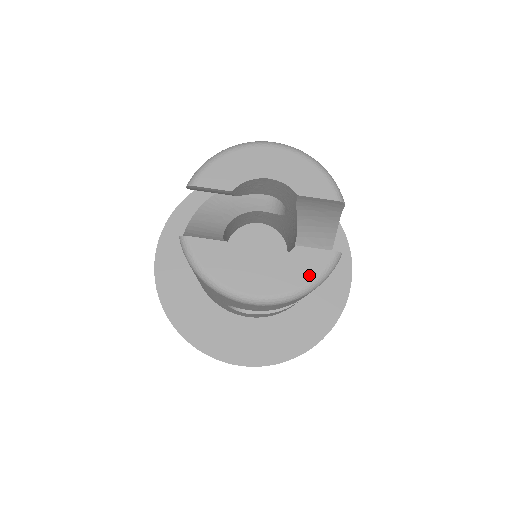
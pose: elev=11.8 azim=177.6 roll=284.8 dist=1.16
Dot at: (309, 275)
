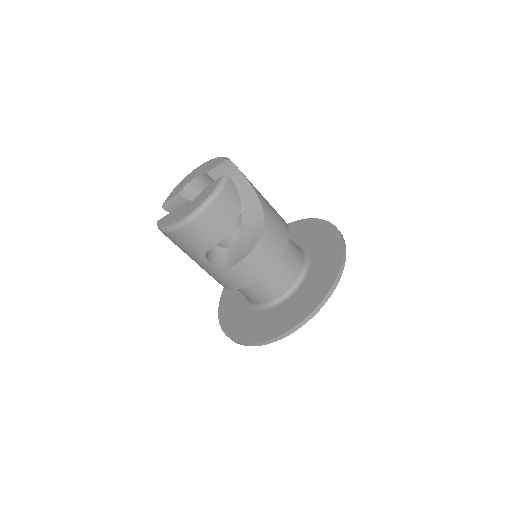
Dot at: (209, 193)
